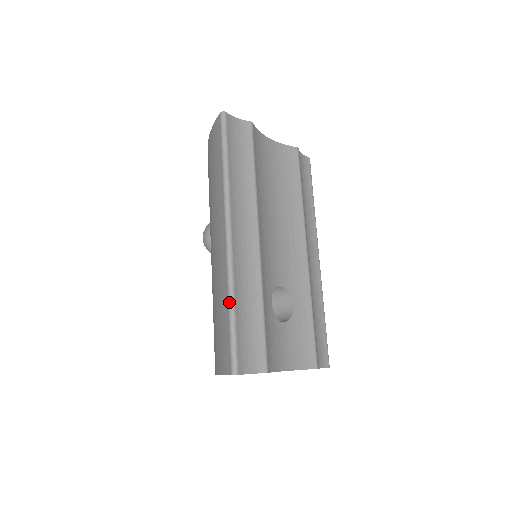
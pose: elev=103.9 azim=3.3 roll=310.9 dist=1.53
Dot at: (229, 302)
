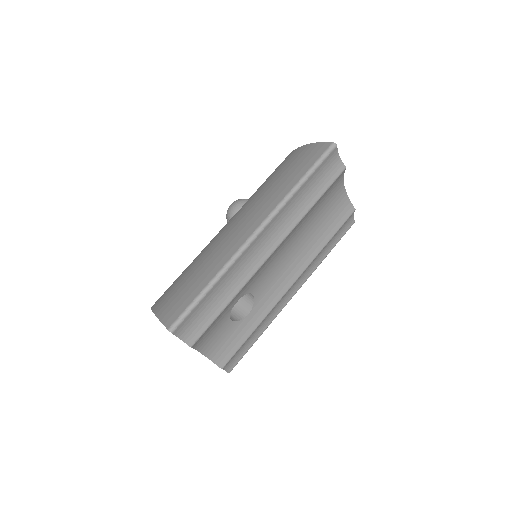
Dot at: (213, 279)
